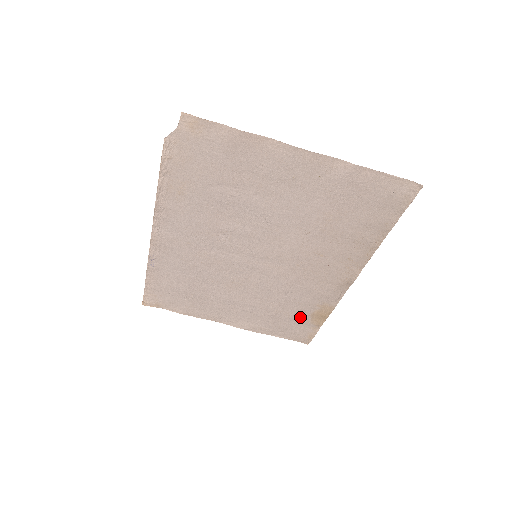
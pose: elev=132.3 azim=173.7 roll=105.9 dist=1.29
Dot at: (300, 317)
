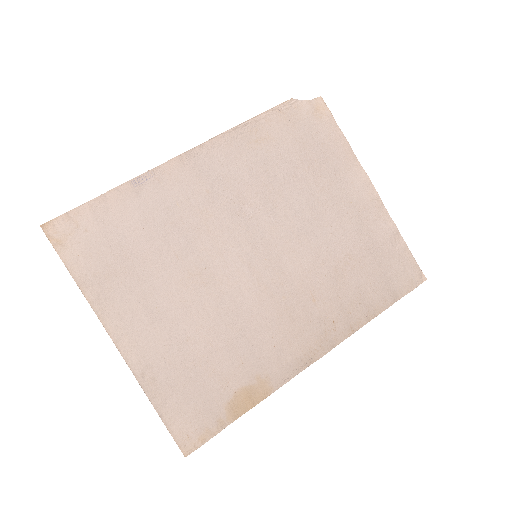
Dot at: (221, 387)
